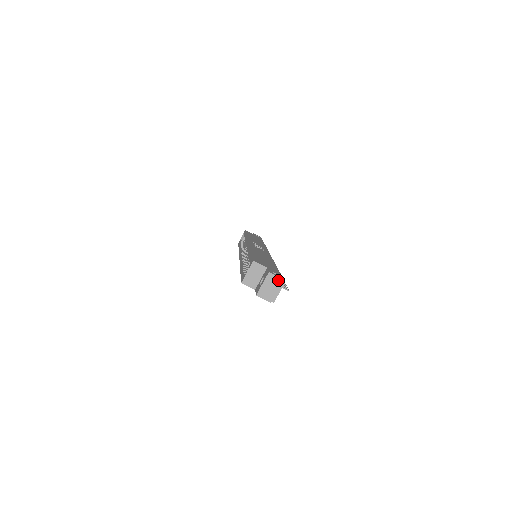
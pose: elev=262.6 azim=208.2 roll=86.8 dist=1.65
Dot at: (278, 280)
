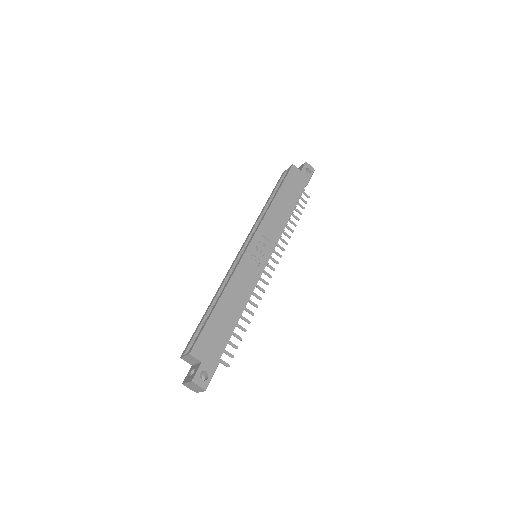
Dot at: (200, 387)
